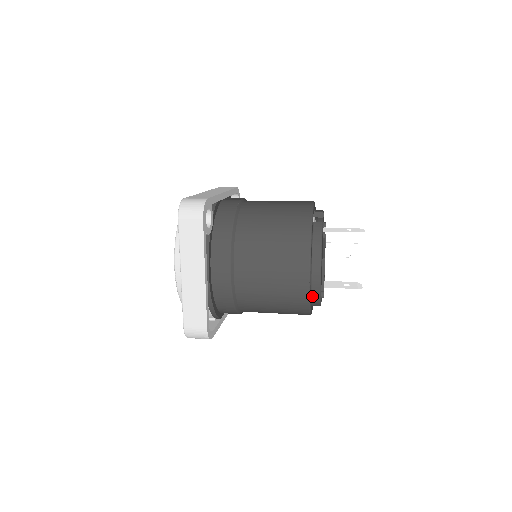
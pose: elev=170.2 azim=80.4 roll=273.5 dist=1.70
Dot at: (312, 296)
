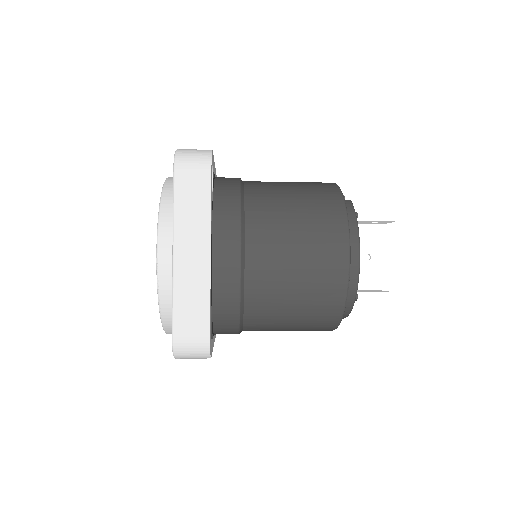
Dot at: occluded
